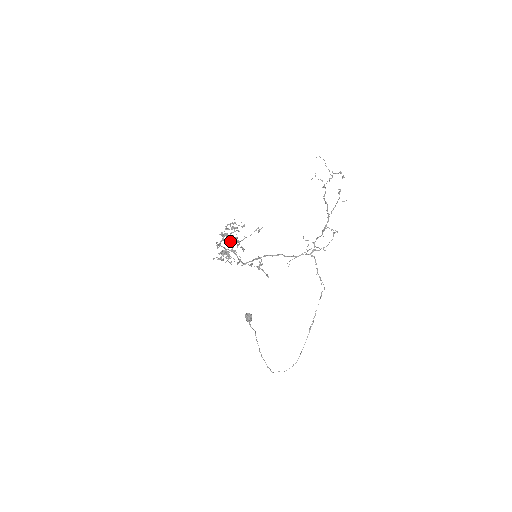
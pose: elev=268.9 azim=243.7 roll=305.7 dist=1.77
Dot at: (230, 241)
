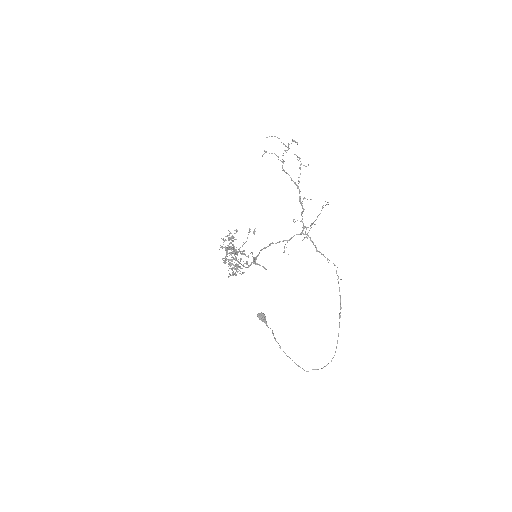
Dot at: (233, 252)
